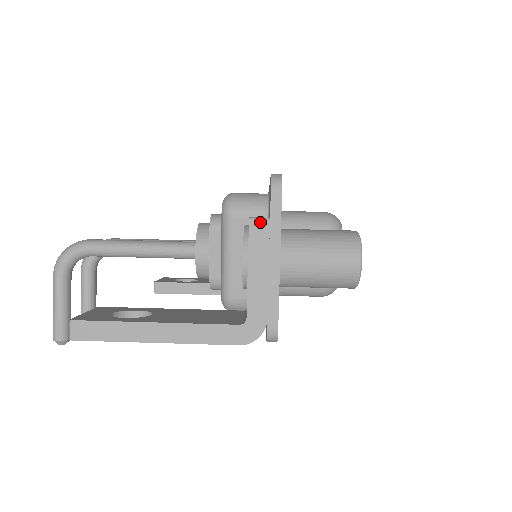
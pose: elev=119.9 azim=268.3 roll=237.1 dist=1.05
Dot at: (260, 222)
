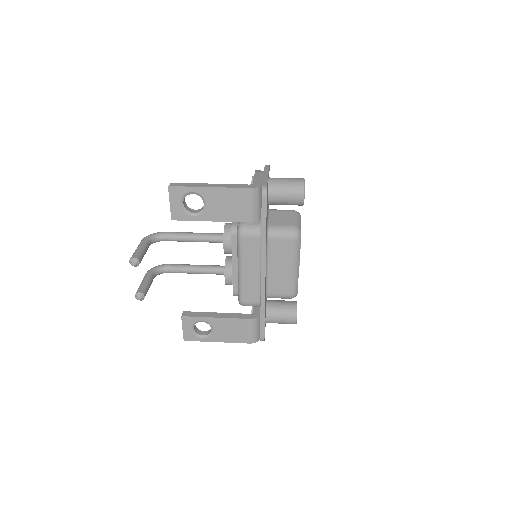
Dot at: (260, 171)
